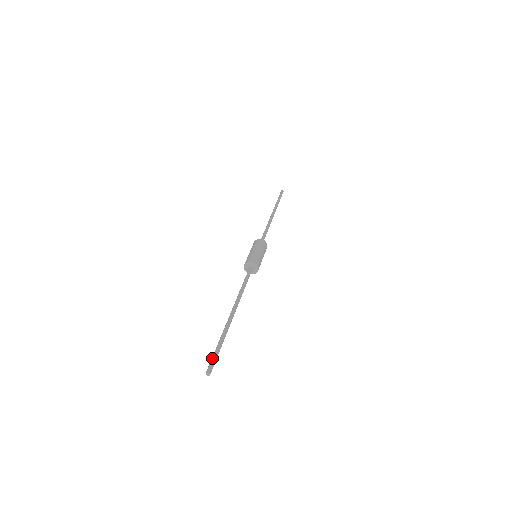
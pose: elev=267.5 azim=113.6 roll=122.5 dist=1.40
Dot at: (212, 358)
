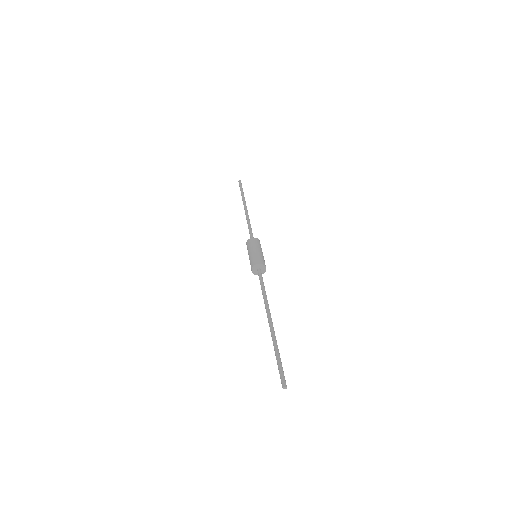
Dot at: (279, 372)
